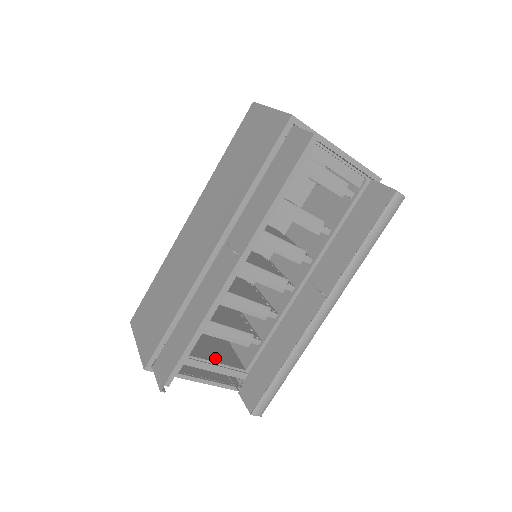
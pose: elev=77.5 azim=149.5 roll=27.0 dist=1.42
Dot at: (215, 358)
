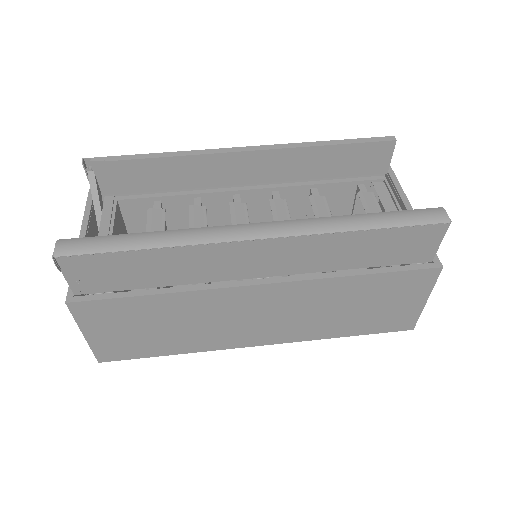
Dot at: occluded
